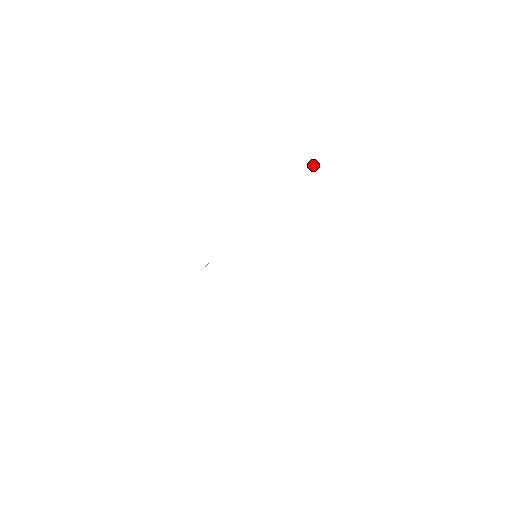
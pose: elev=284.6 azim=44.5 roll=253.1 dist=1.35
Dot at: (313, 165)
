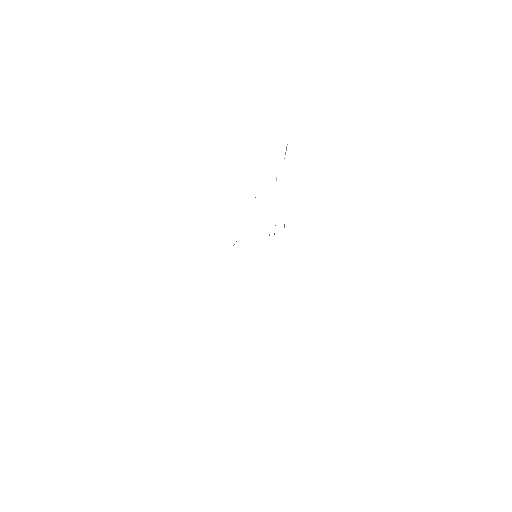
Dot at: (276, 178)
